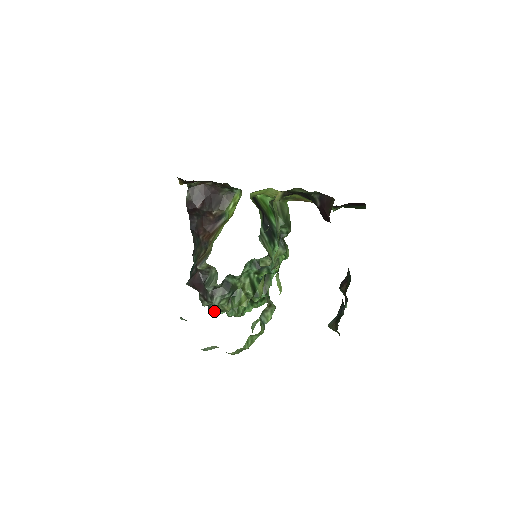
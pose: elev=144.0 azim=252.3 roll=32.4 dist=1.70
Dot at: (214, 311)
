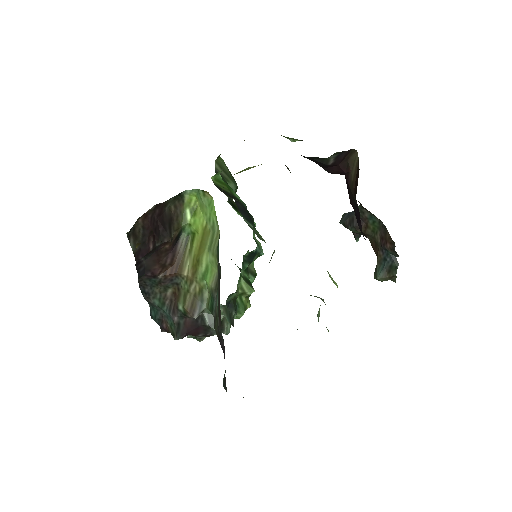
Dot at: occluded
